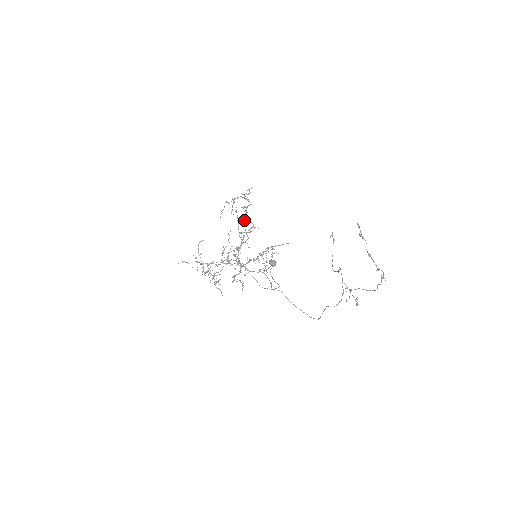
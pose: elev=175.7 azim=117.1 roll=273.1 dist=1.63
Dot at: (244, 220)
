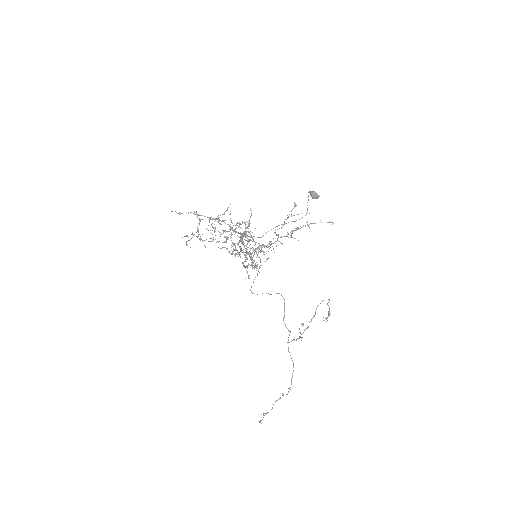
Dot at: (243, 264)
